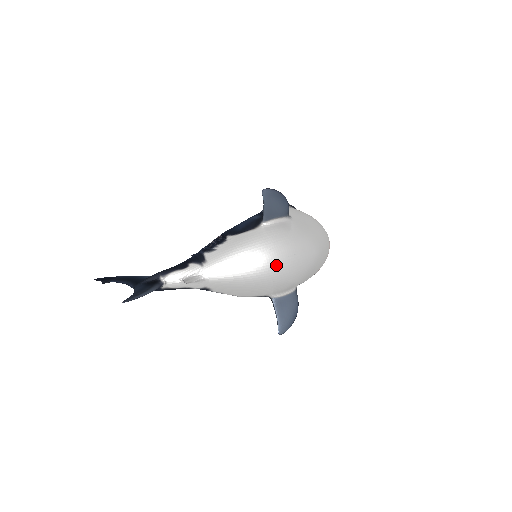
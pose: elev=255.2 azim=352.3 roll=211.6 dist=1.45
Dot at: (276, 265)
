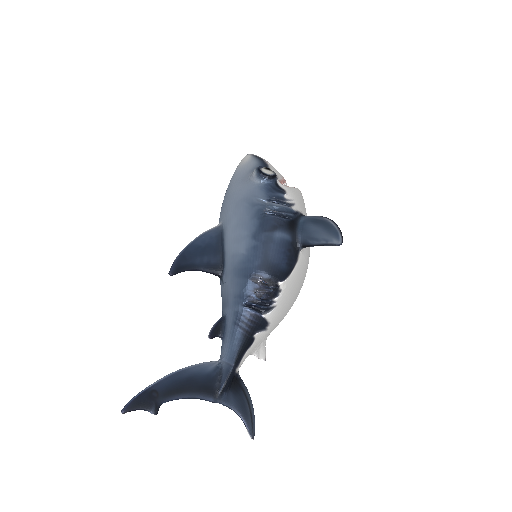
Dot at: occluded
